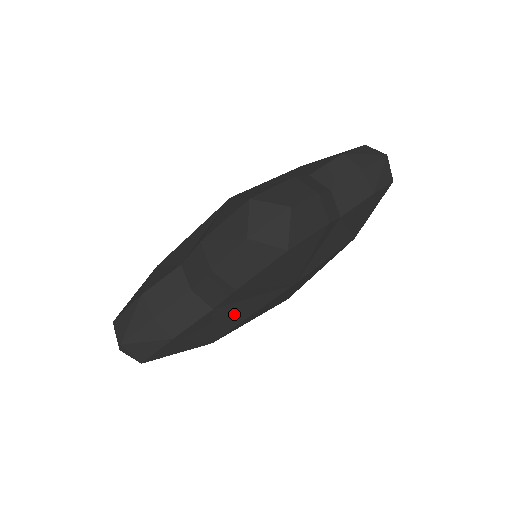
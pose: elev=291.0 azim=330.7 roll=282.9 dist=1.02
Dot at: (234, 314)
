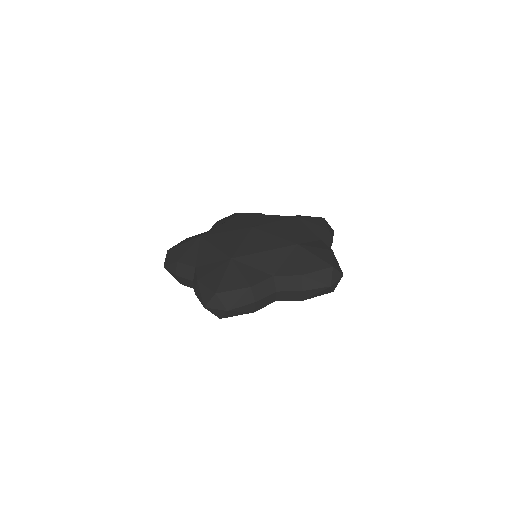
Dot at: occluded
